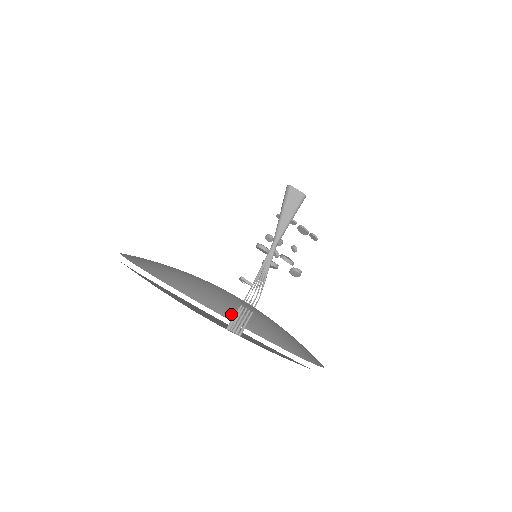
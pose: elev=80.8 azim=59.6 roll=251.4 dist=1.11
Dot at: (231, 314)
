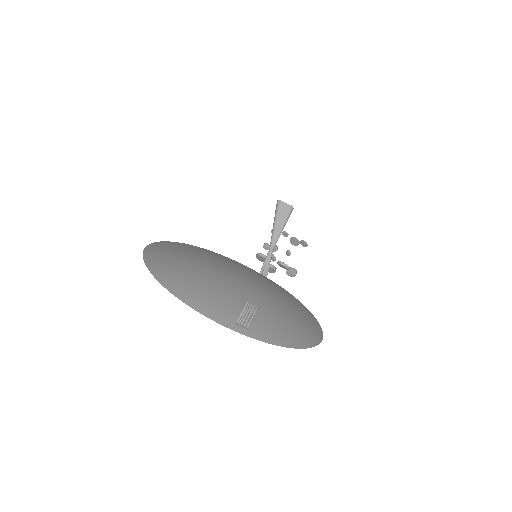
Dot at: occluded
